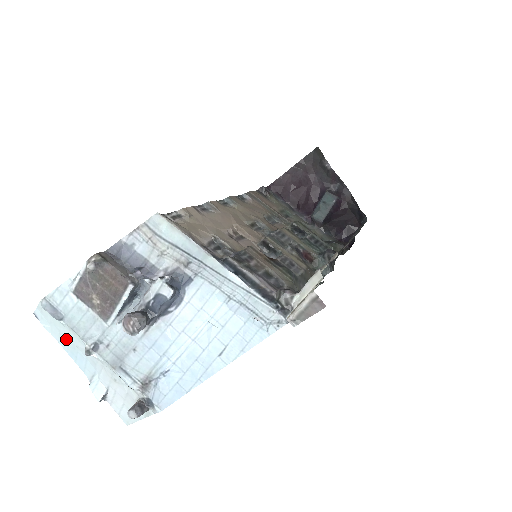
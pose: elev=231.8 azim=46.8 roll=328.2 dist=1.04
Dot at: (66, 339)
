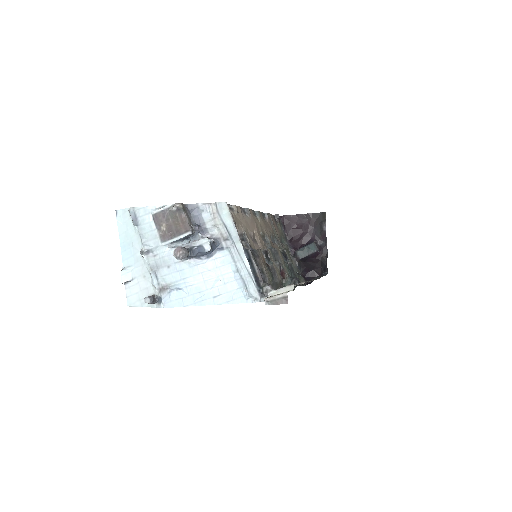
Dot at: (128, 237)
